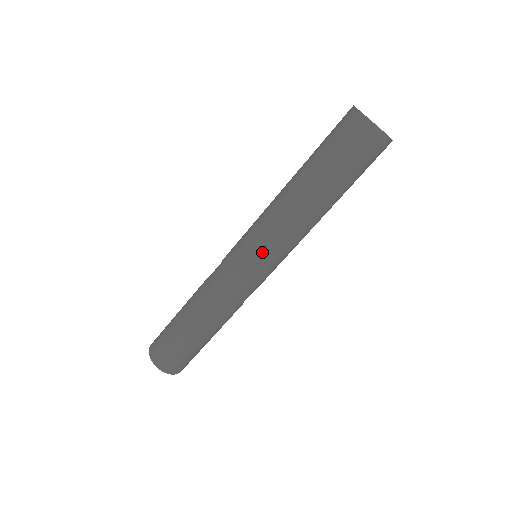
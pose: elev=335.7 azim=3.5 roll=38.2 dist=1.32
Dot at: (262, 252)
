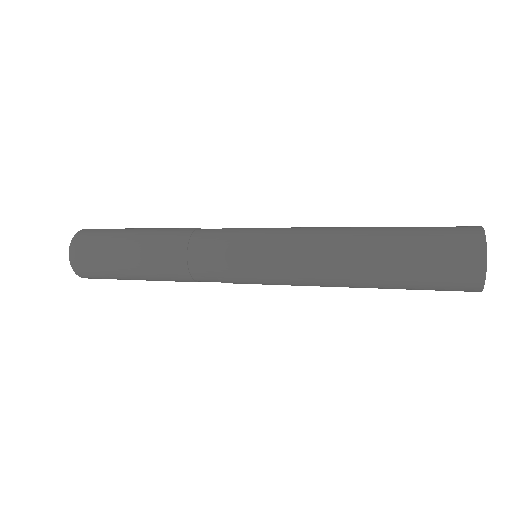
Dot at: (267, 246)
